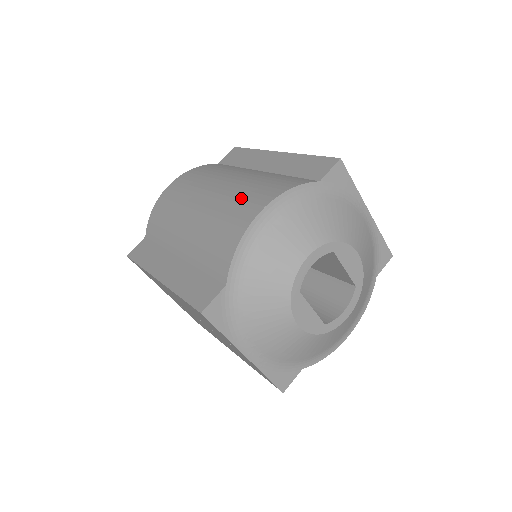
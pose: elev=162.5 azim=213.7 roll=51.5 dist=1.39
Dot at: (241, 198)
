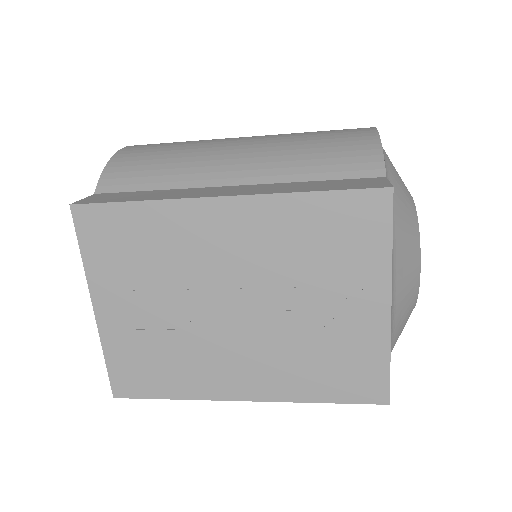
Dot at: (319, 131)
